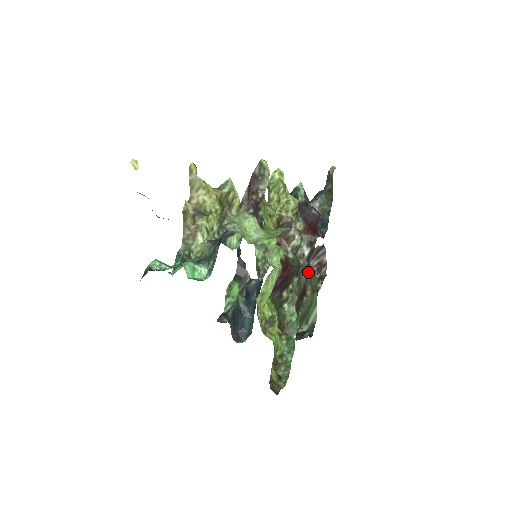
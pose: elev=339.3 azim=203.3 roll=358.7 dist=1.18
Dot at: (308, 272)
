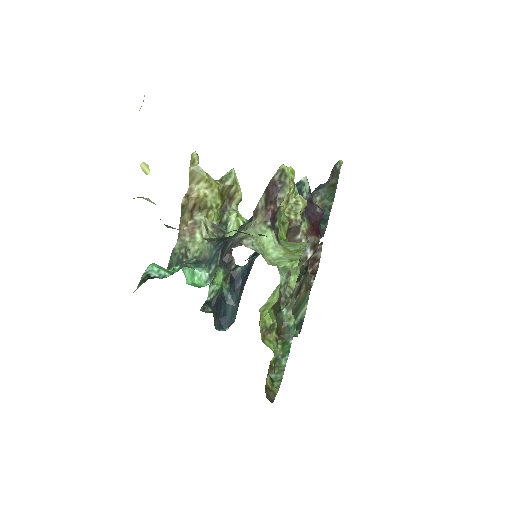
Dot at: (306, 272)
